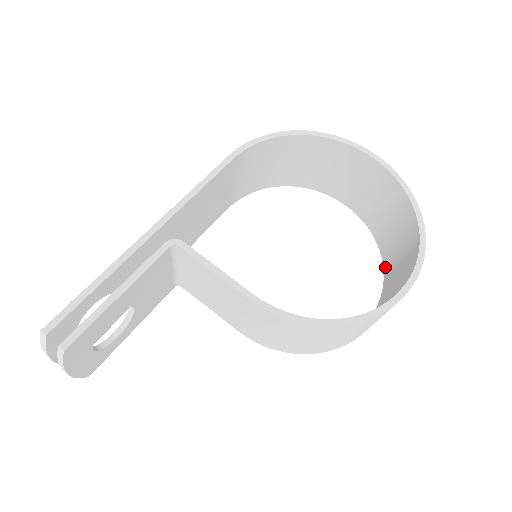
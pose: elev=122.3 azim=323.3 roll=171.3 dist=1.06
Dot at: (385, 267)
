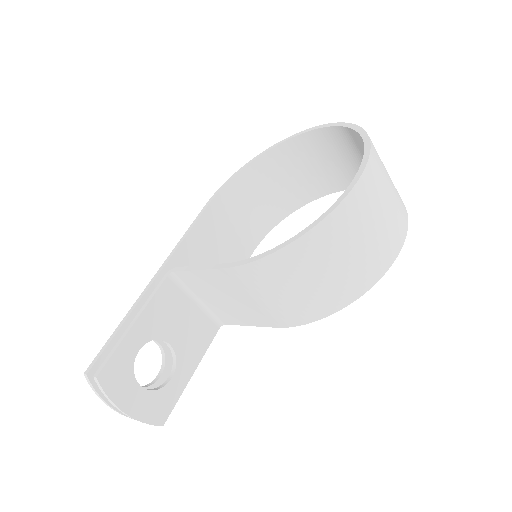
Dot at: occluded
